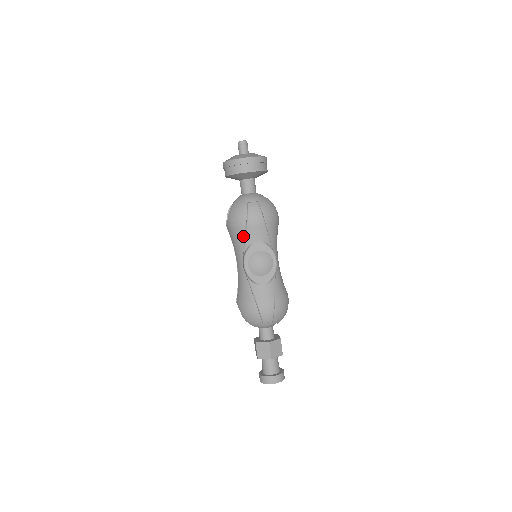
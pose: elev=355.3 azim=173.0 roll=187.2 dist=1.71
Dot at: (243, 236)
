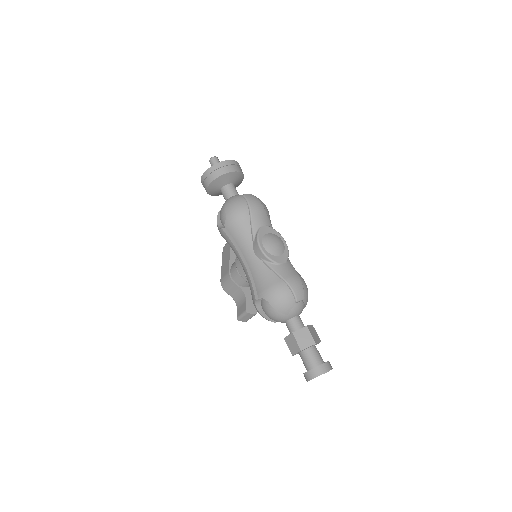
Dot at: (248, 224)
